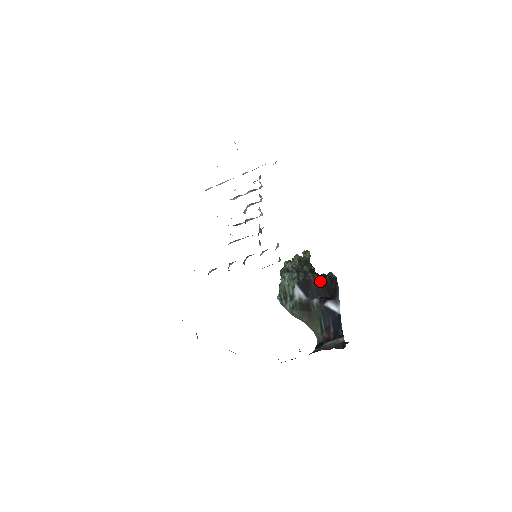
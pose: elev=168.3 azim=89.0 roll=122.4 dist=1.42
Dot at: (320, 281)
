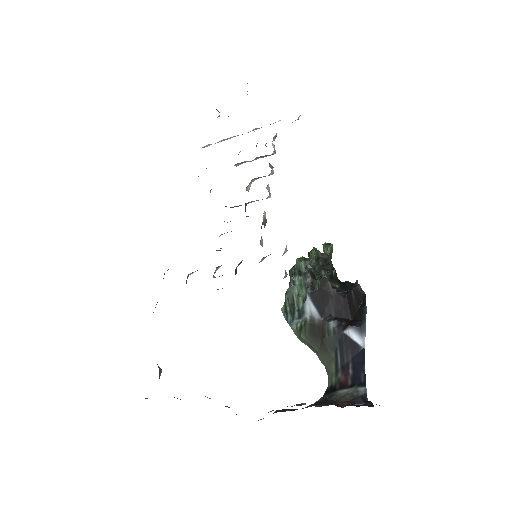
Dot at: (342, 295)
